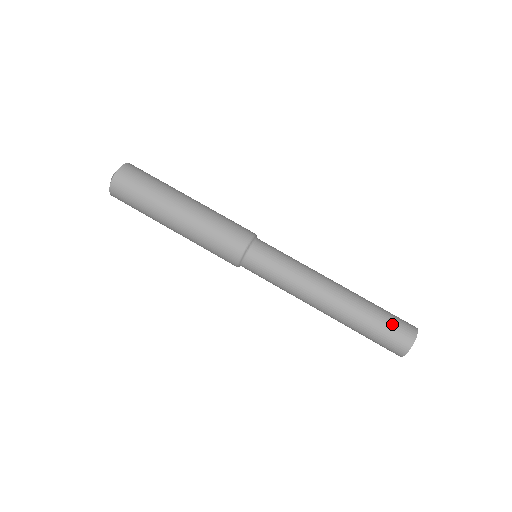
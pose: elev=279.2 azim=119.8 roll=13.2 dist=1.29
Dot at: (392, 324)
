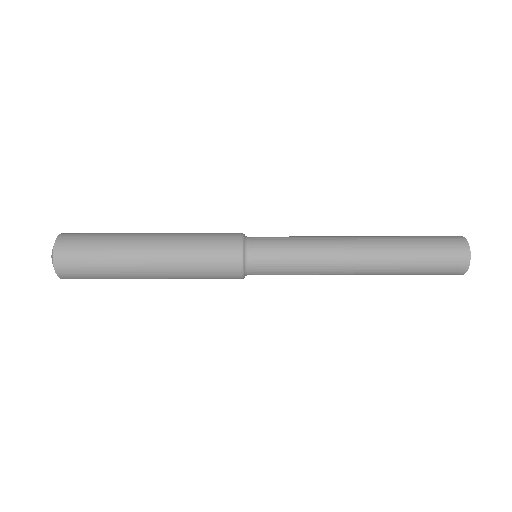
Dot at: (435, 273)
